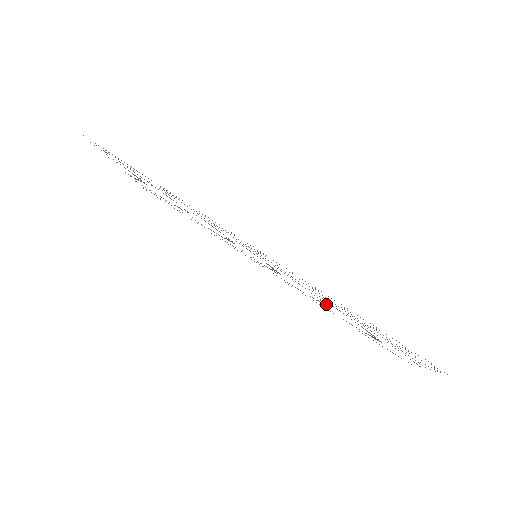
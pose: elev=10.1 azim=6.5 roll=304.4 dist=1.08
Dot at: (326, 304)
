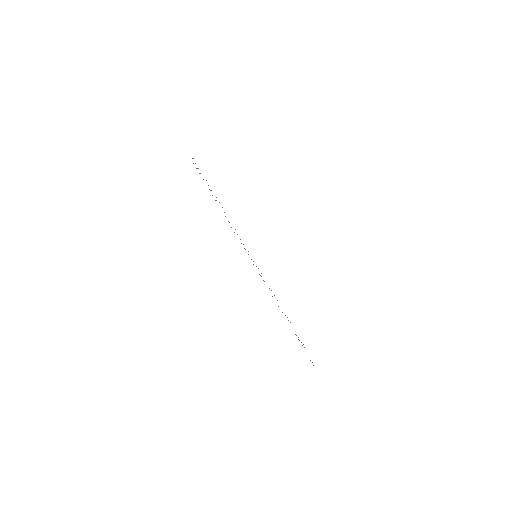
Dot at: occluded
